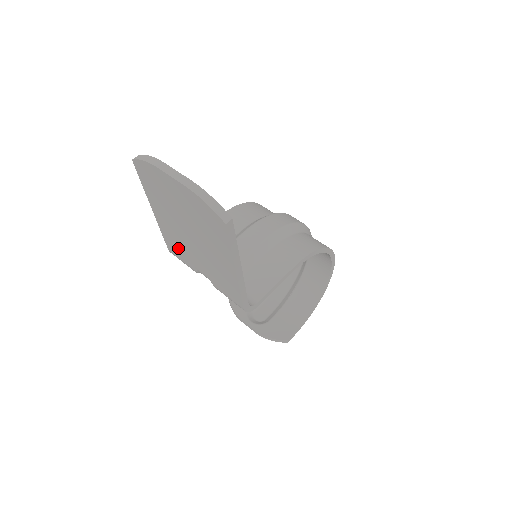
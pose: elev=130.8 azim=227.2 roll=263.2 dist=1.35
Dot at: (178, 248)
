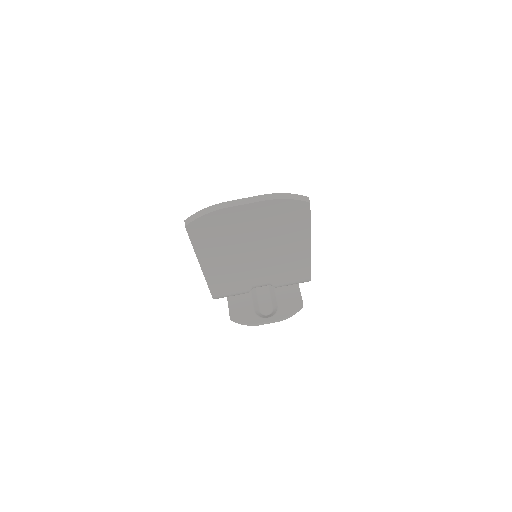
Dot at: (230, 283)
